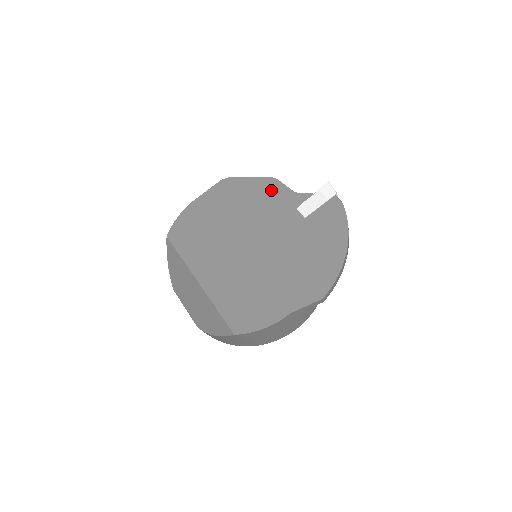
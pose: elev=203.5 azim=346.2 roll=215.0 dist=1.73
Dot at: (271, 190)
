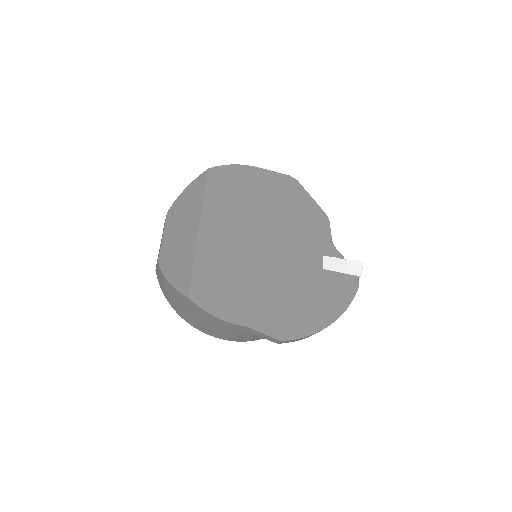
Dot at: (318, 223)
